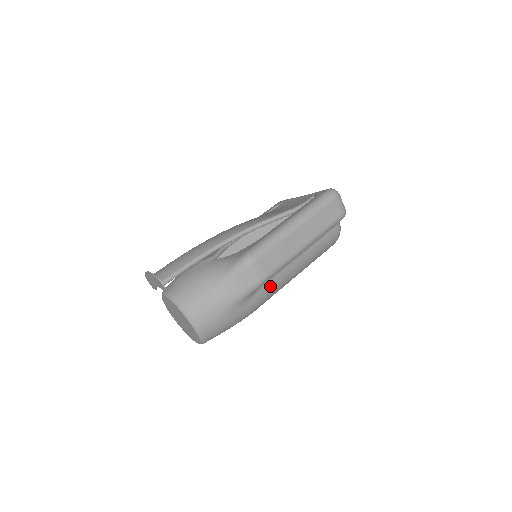
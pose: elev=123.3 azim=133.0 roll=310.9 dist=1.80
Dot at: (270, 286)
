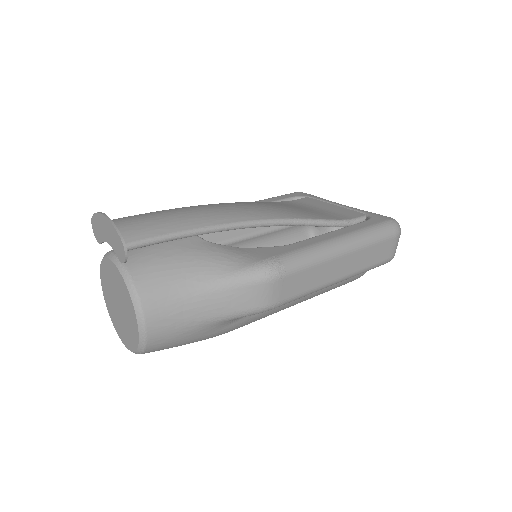
Dot at: occluded
